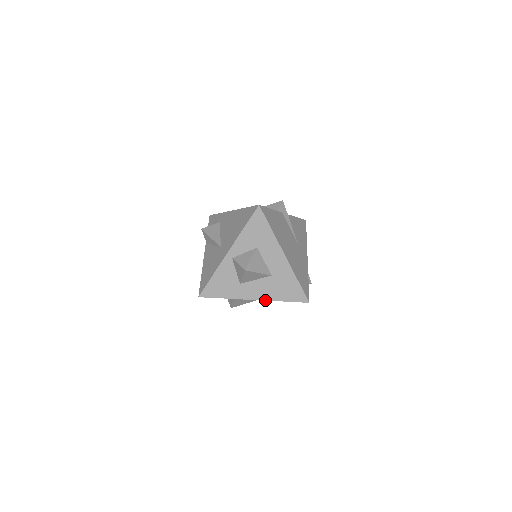
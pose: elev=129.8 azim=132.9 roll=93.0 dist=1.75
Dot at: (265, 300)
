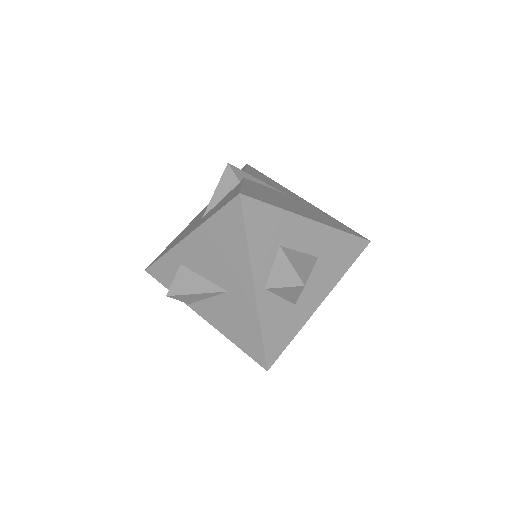
Dot at: (331, 290)
